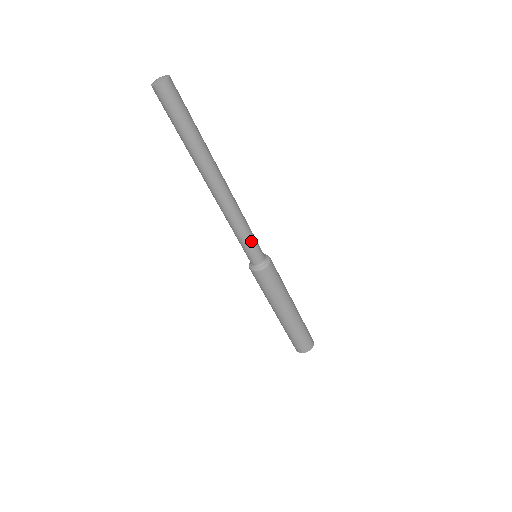
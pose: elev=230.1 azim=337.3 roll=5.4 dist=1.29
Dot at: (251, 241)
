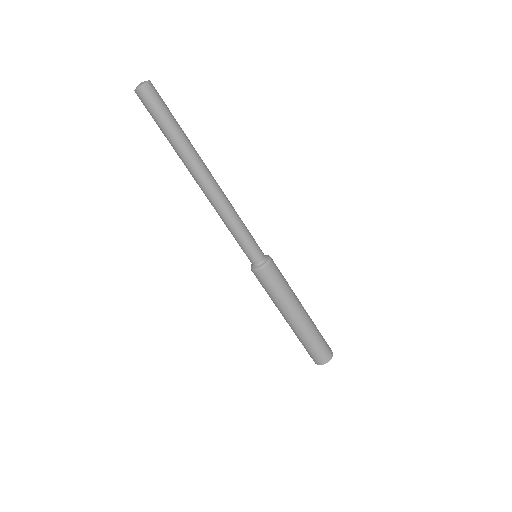
Dot at: (243, 241)
